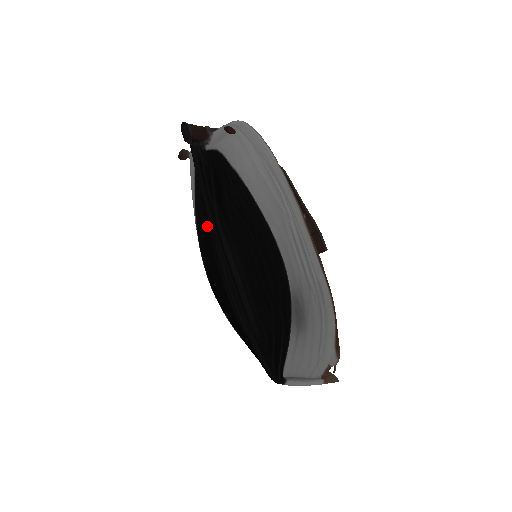
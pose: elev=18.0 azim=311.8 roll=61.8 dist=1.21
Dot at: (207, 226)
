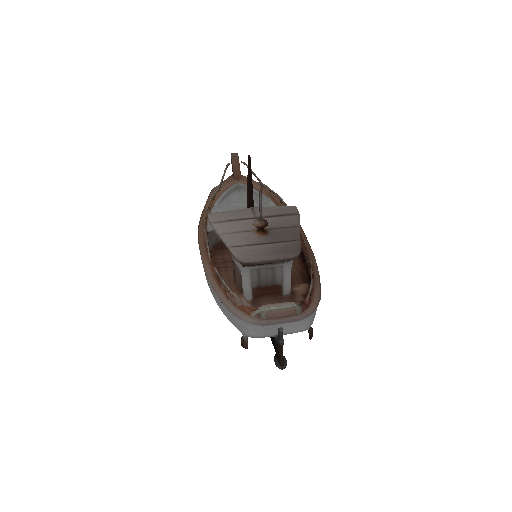
Dot at: occluded
